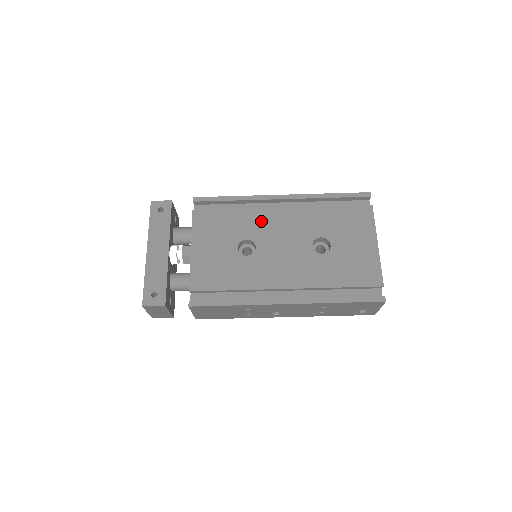
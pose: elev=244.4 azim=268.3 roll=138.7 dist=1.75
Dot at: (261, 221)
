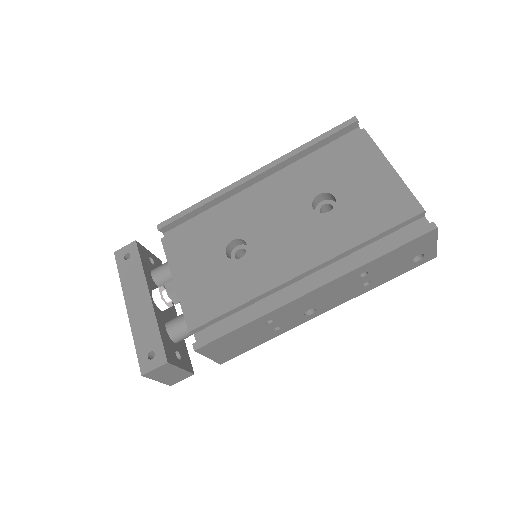
Dot at: (241, 212)
